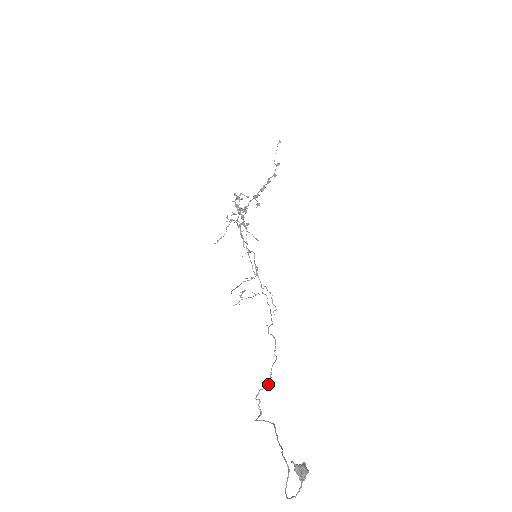
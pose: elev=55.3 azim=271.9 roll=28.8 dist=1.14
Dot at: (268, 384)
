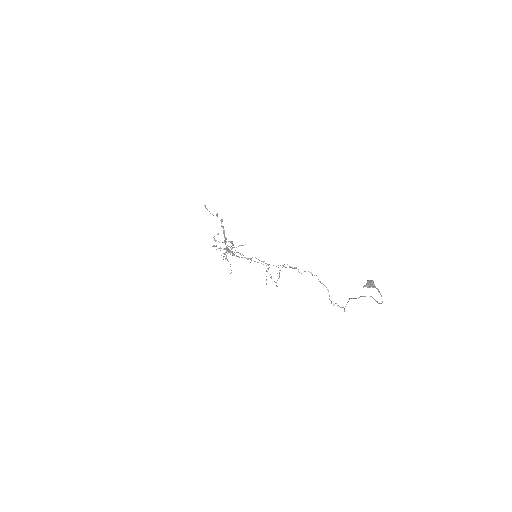
Dot at: (328, 291)
